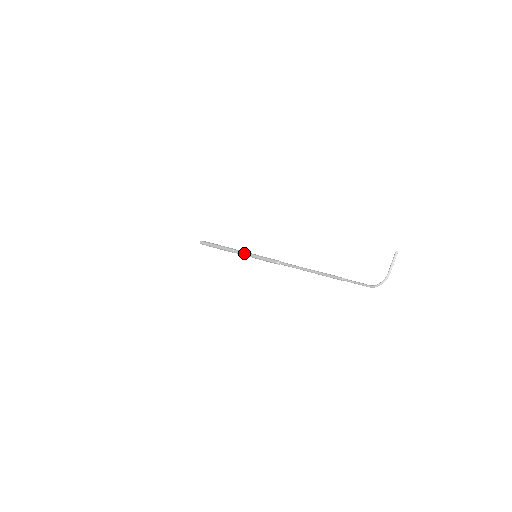
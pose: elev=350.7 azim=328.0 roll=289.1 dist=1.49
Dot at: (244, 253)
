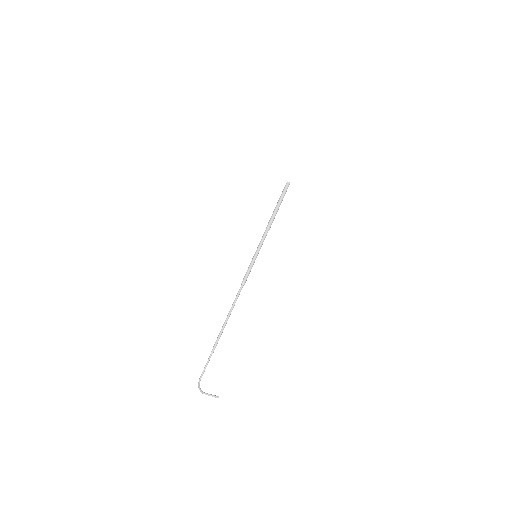
Dot at: (261, 242)
